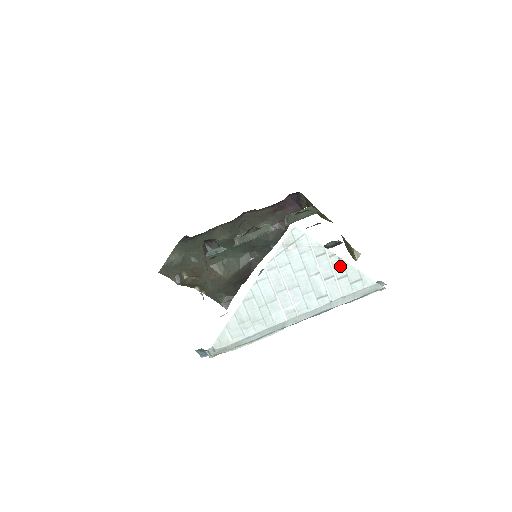
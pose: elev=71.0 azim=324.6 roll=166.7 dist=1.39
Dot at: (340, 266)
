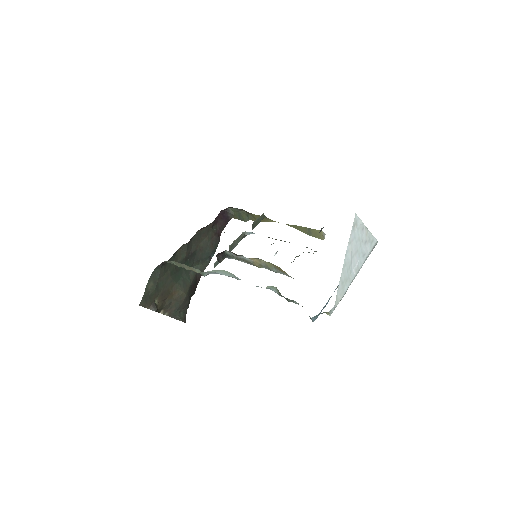
Dot at: (368, 234)
